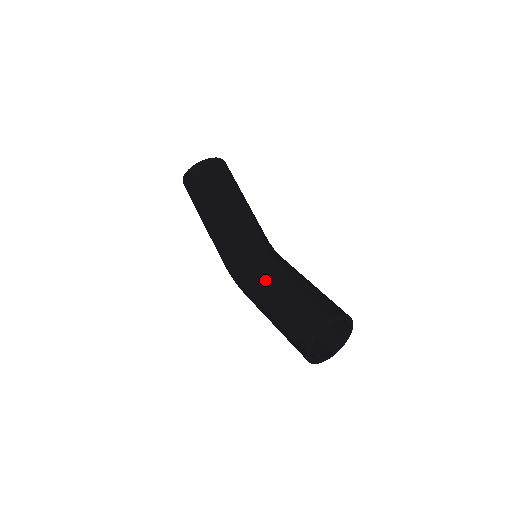
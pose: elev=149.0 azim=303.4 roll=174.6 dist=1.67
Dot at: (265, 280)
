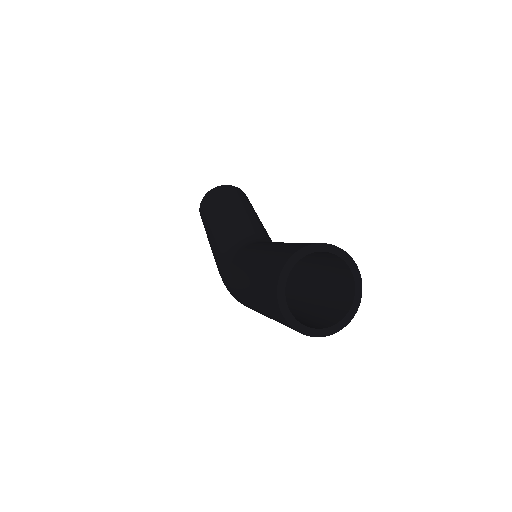
Dot at: (251, 250)
